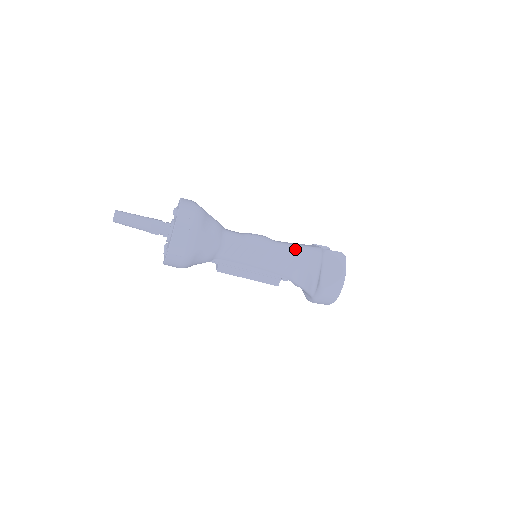
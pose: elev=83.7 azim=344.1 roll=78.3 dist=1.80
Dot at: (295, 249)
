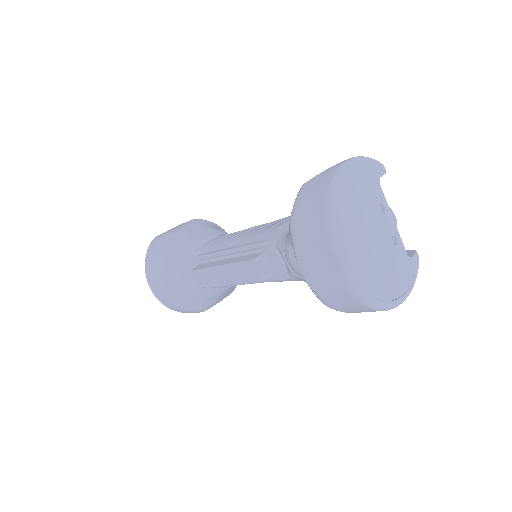
Dot at: occluded
